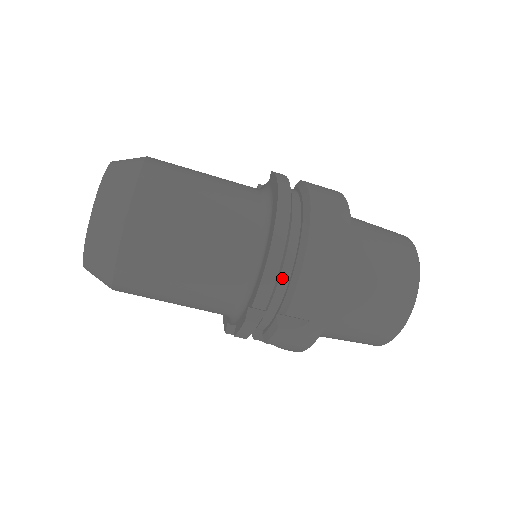
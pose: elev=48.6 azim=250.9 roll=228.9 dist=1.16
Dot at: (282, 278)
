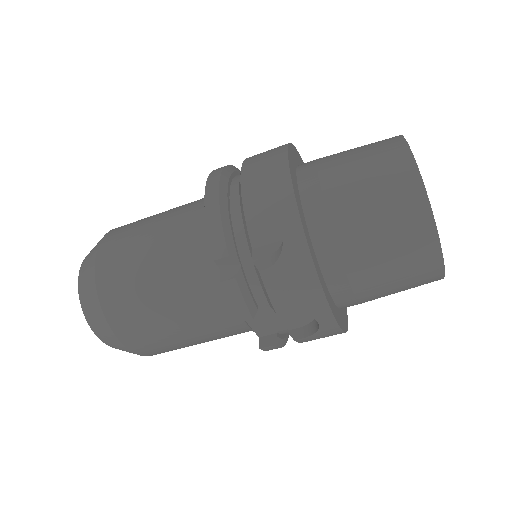
Dot at: (236, 221)
